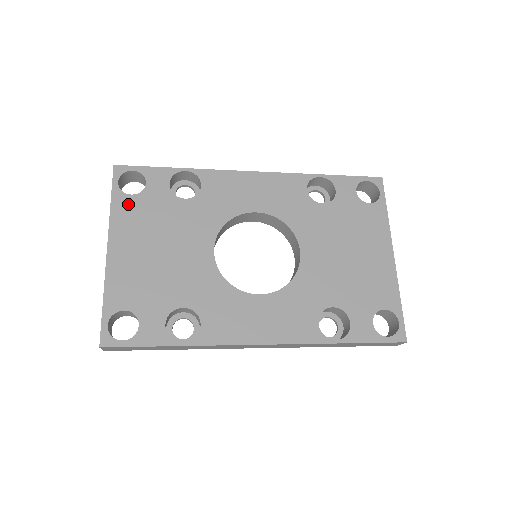
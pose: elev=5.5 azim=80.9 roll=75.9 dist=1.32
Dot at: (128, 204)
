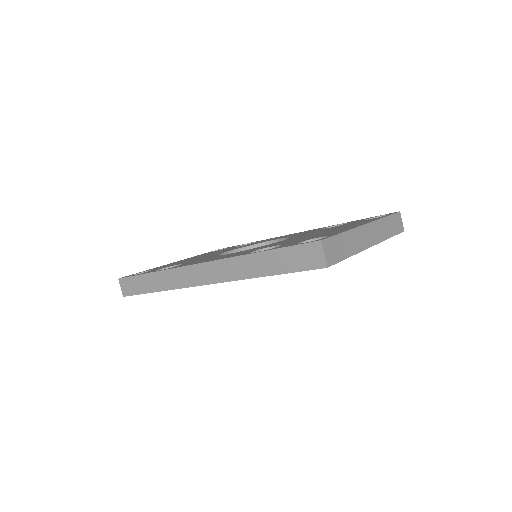
Dot at: occluded
